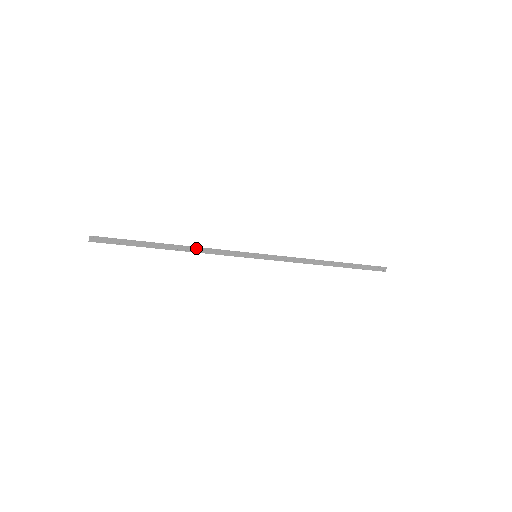
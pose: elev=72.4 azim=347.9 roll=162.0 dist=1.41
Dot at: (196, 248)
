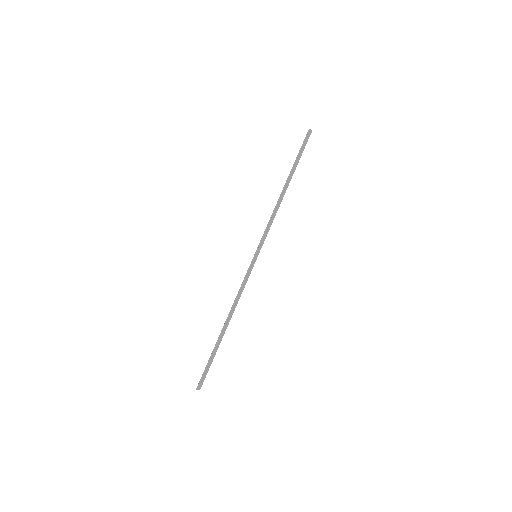
Dot at: (233, 307)
